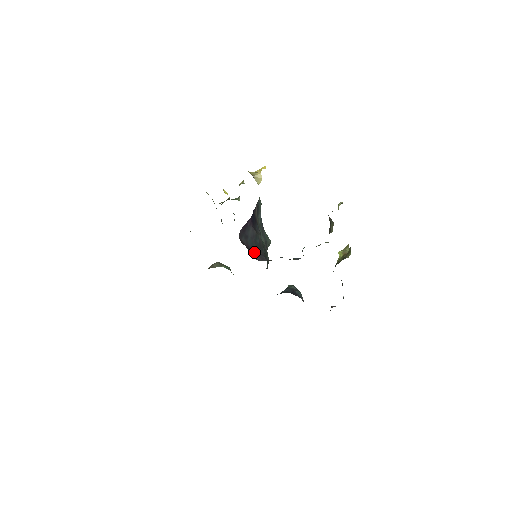
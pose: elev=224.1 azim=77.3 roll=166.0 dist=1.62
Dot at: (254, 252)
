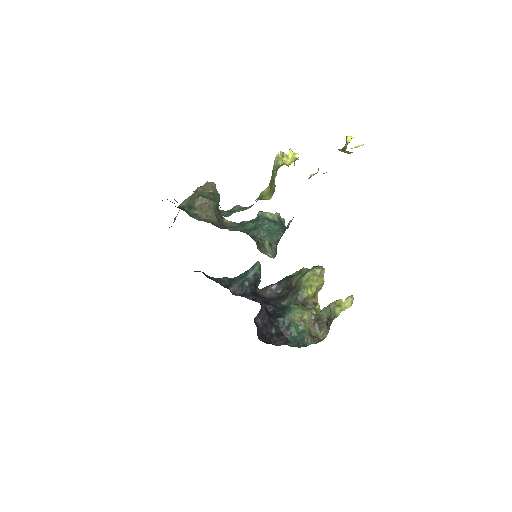
Dot at: occluded
